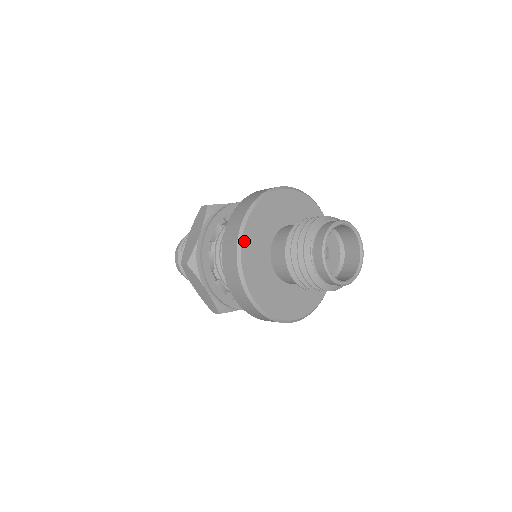
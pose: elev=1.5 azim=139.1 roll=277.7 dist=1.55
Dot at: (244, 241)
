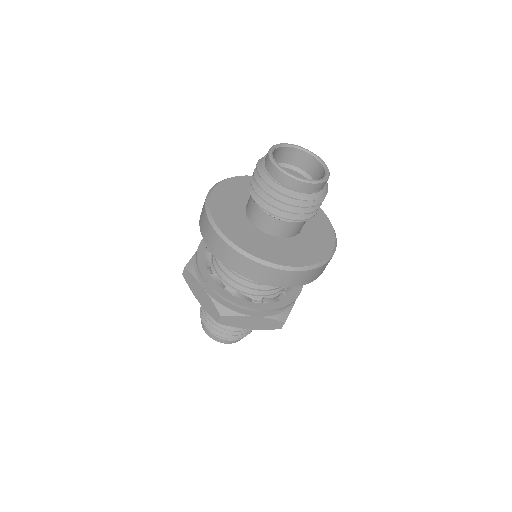
Dot at: (214, 194)
